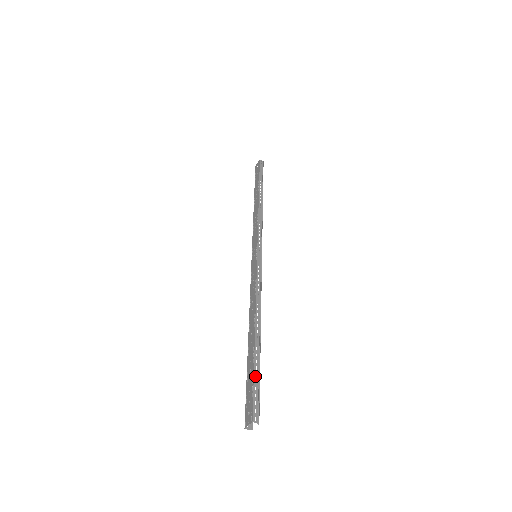
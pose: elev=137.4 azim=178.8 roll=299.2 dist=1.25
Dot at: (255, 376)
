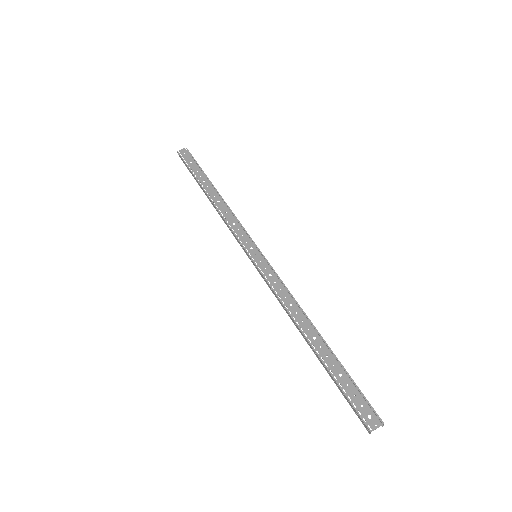
Dot at: (353, 380)
